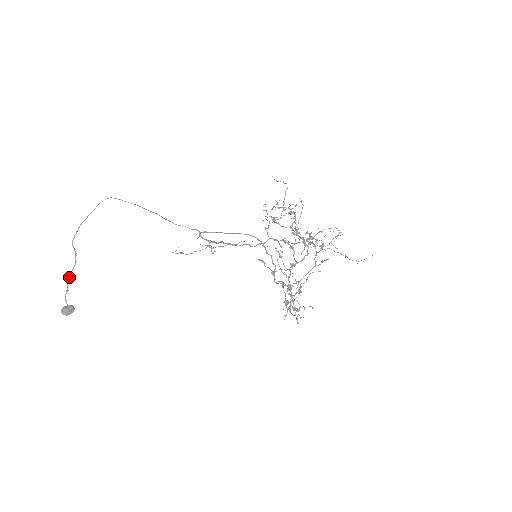
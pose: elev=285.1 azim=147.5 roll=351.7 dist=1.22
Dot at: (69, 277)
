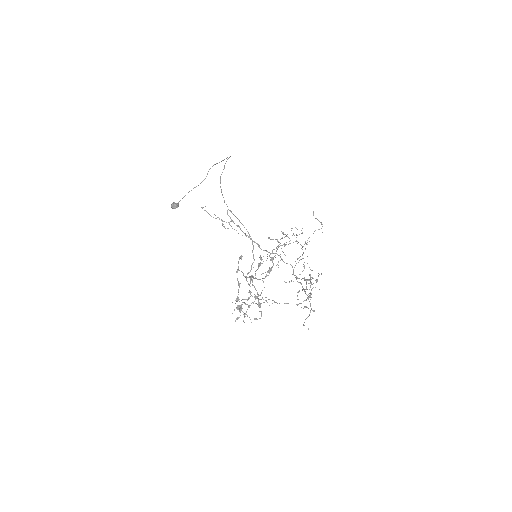
Dot at: occluded
